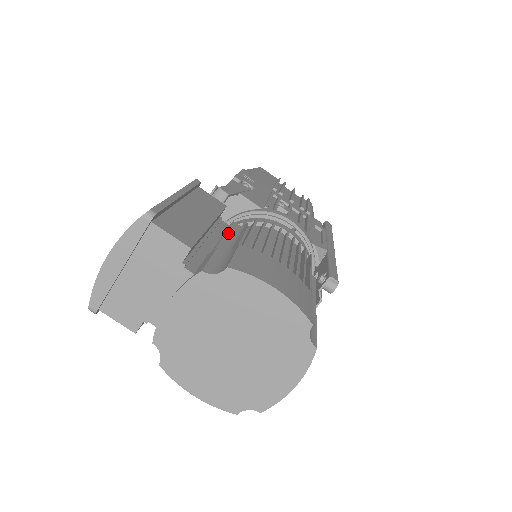
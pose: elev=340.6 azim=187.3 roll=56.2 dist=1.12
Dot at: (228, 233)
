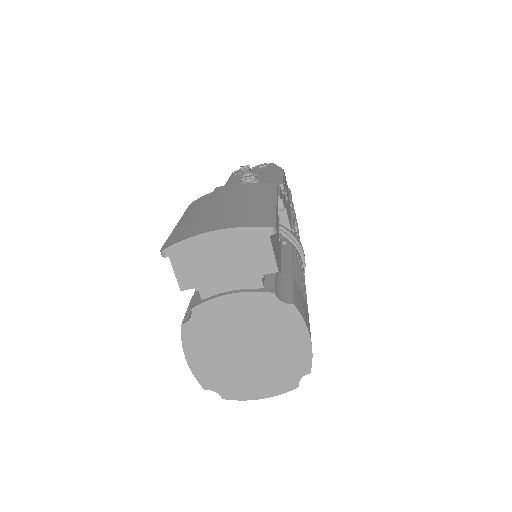
Dot at: occluded
